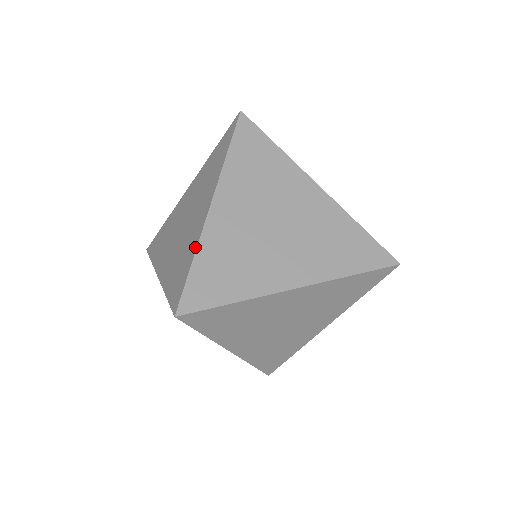
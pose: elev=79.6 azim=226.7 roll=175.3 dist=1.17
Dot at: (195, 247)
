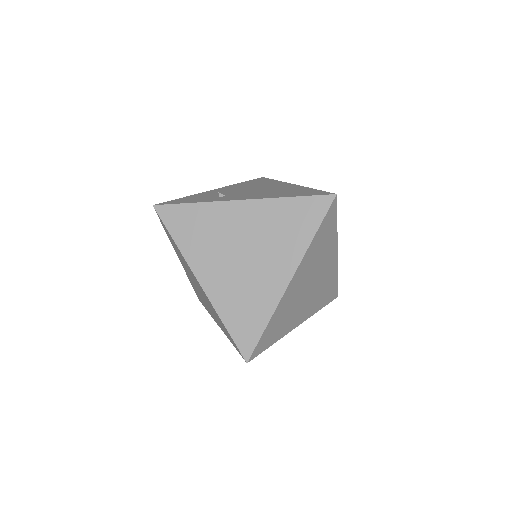
Dot at: (217, 315)
